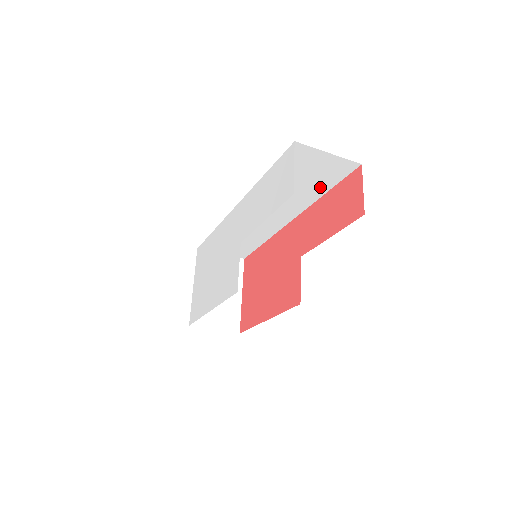
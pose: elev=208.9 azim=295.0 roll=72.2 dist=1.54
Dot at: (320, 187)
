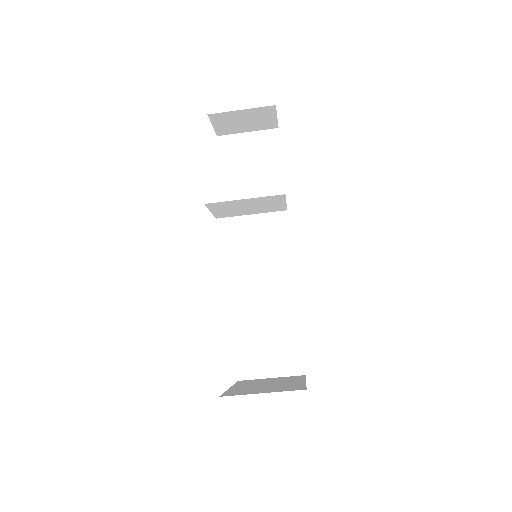
Dot at: (273, 174)
